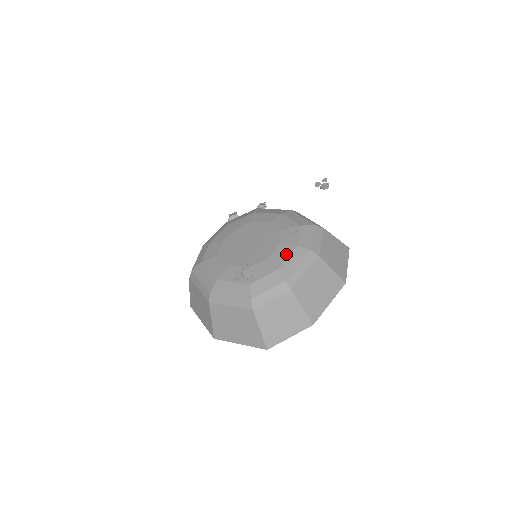
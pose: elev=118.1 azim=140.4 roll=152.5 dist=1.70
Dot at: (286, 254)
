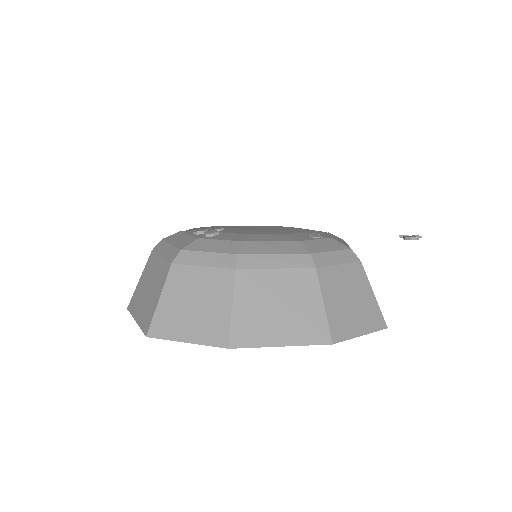
Dot at: (275, 240)
